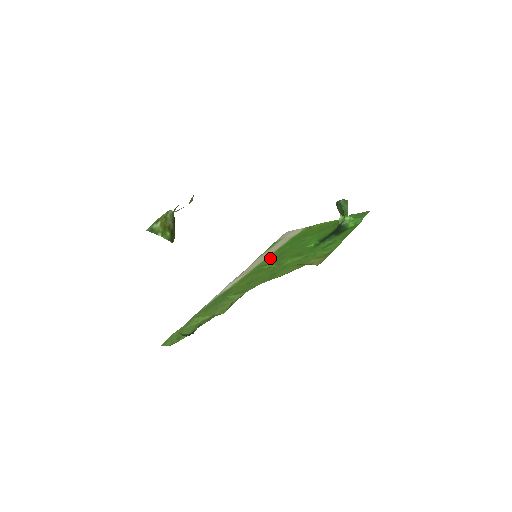
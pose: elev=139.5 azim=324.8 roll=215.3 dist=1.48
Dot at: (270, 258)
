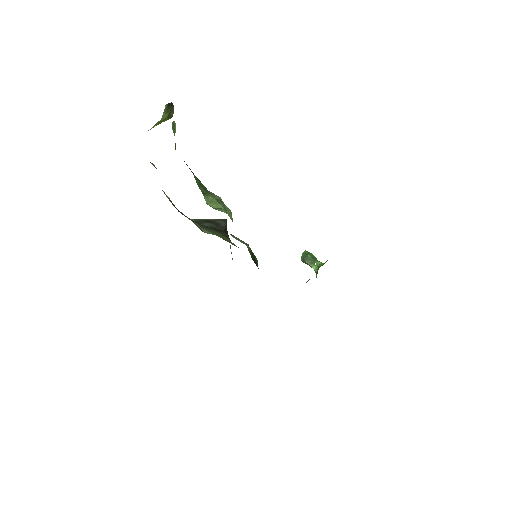
Dot at: occluded
